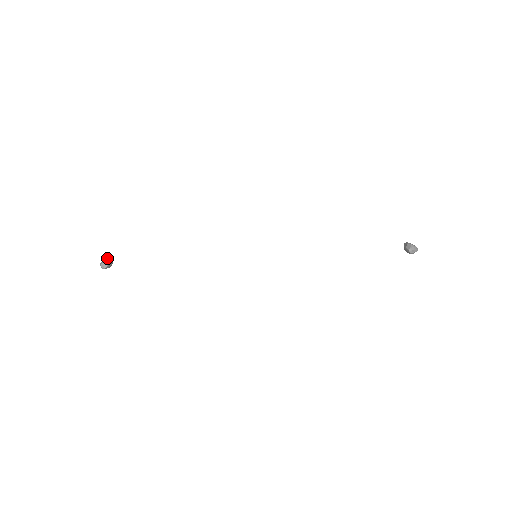
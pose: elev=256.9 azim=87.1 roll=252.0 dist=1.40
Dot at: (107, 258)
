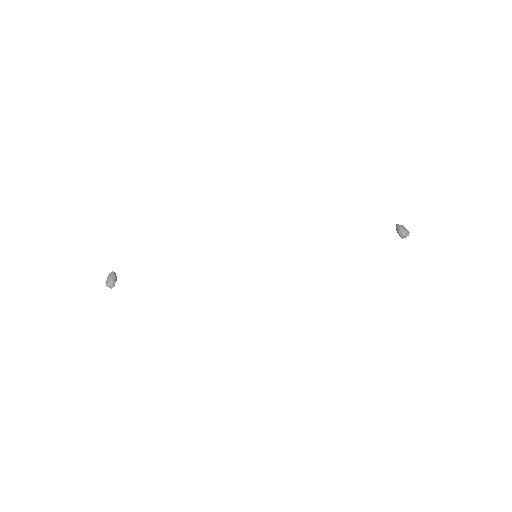
Dot at: (110, 277)
